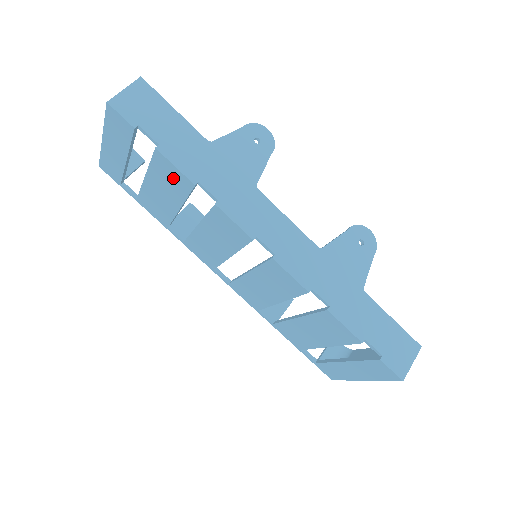
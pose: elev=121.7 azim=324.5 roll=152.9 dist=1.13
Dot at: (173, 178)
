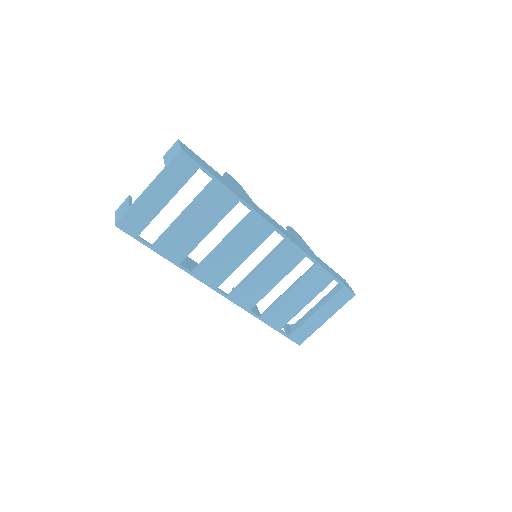
Dot at: (220, 201)
